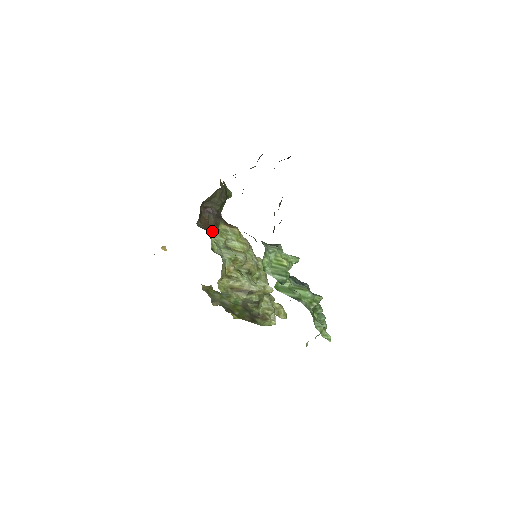
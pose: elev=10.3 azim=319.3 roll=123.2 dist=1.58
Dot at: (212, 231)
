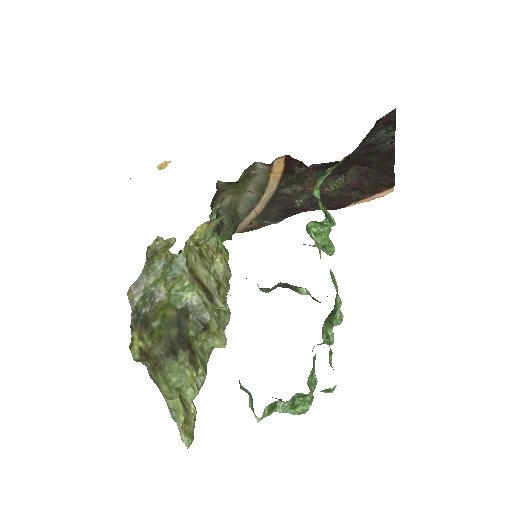
Dot at: occluded
